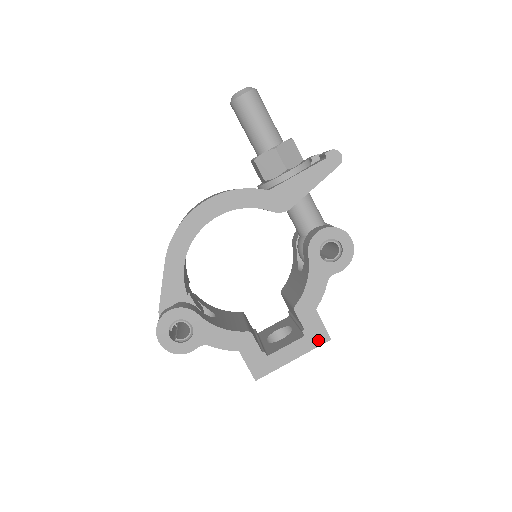
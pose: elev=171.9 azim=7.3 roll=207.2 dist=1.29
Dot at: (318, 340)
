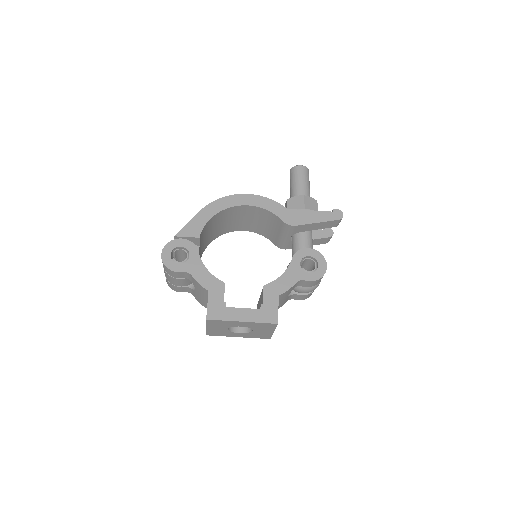
Dot at: (268, 318)
